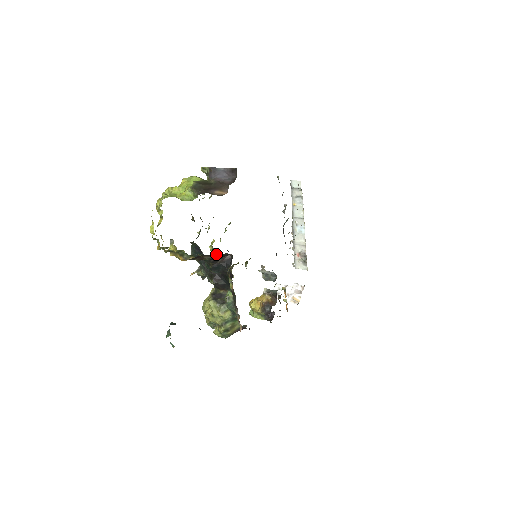
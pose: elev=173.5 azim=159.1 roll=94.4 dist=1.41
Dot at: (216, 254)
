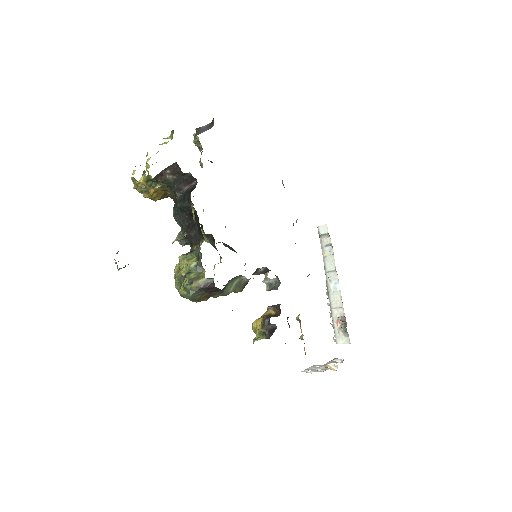
Dot at: (174, 164)
